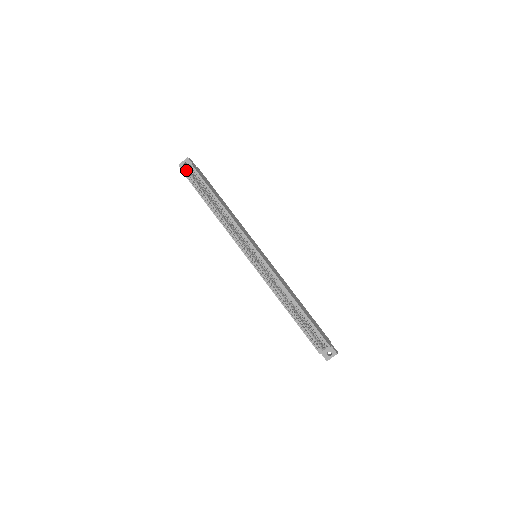
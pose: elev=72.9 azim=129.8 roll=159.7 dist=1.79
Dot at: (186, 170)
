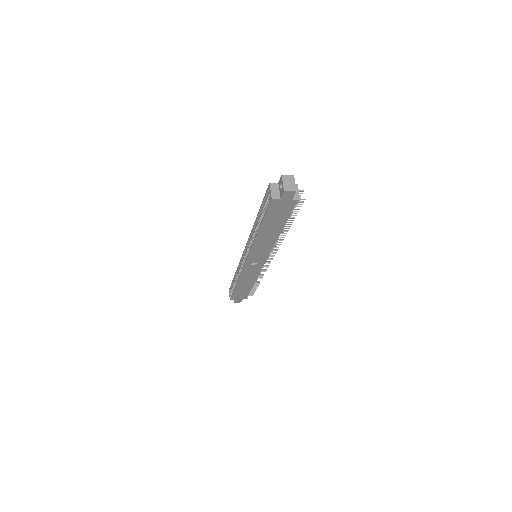
Dot at: (230, 296)
